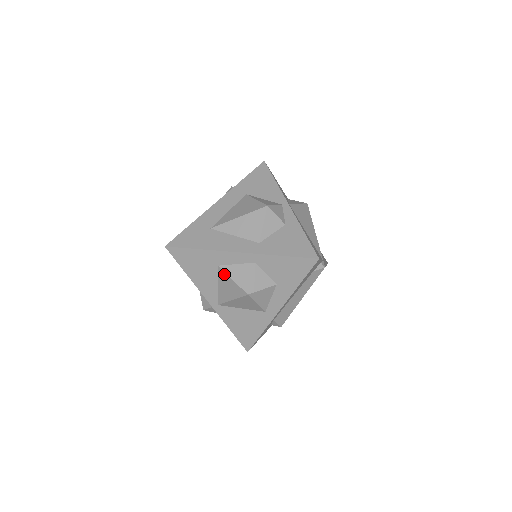
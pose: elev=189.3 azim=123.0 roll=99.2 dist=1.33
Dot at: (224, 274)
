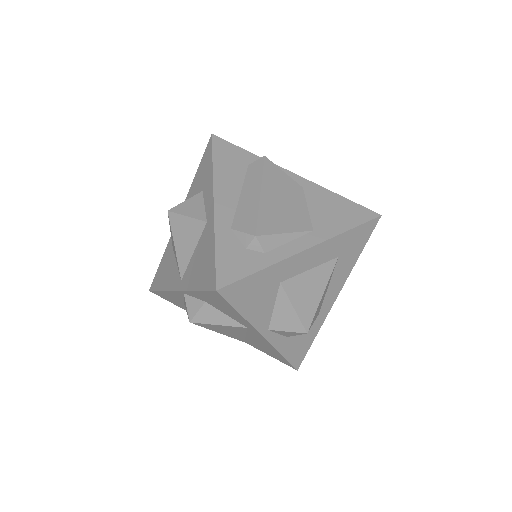
Dot at: (172, 242)
